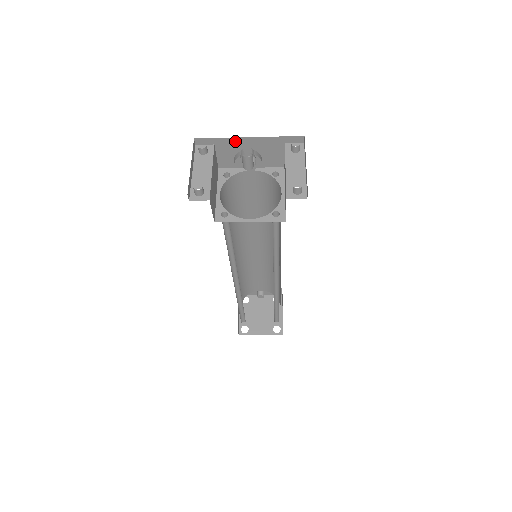
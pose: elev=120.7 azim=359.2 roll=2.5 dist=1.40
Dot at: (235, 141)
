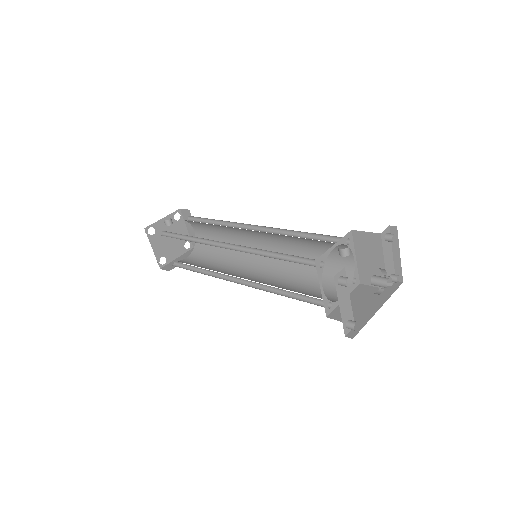
Dot at: occluded
